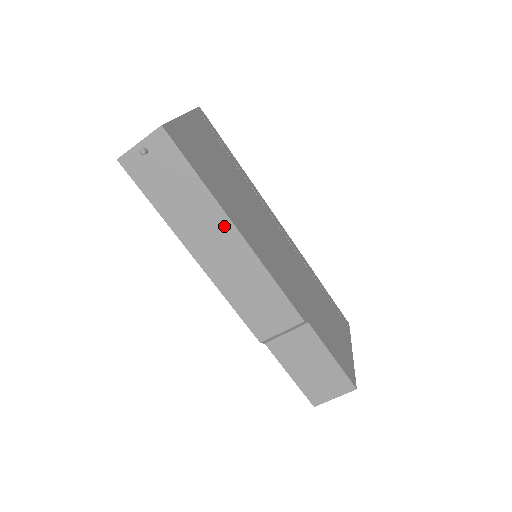
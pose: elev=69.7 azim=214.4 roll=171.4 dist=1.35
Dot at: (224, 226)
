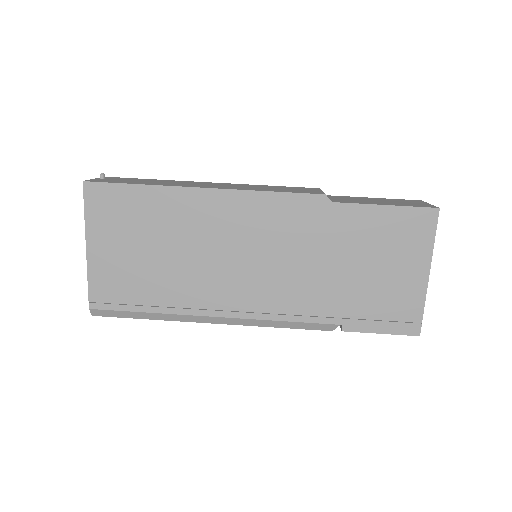
Dot at: occluded
